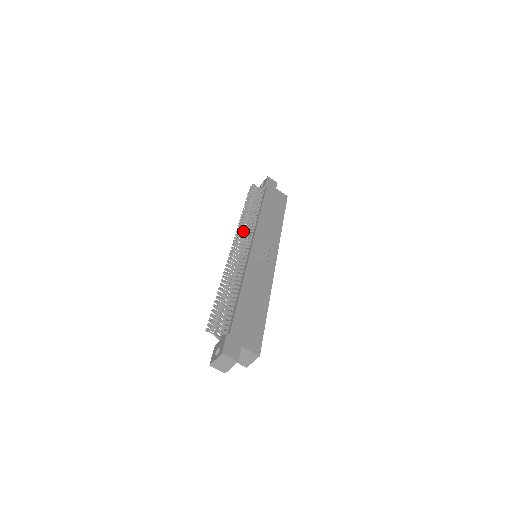
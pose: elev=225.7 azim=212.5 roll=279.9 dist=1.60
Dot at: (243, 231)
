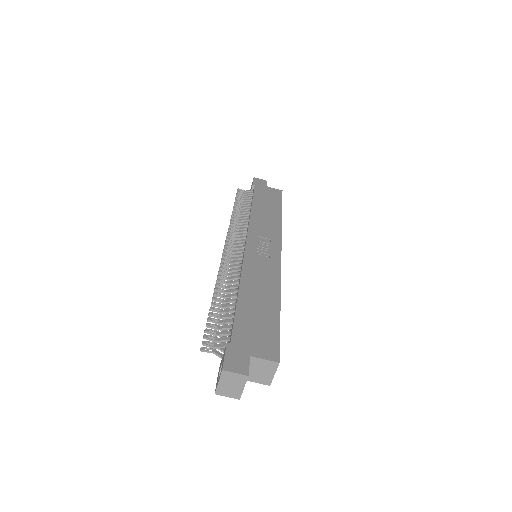
Dot at: (234, 234)
